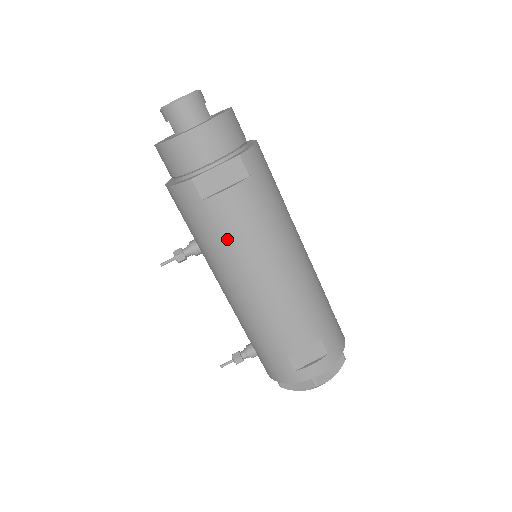
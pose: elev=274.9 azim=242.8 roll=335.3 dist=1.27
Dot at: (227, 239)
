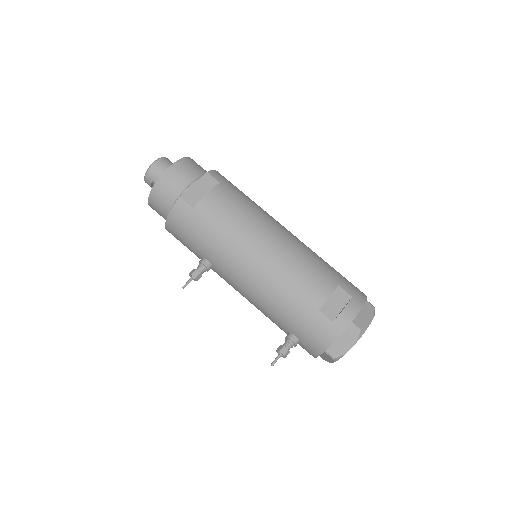
Dot at: (223, 229)
